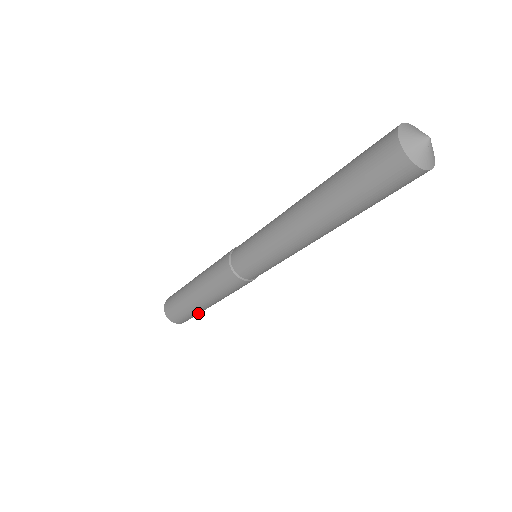
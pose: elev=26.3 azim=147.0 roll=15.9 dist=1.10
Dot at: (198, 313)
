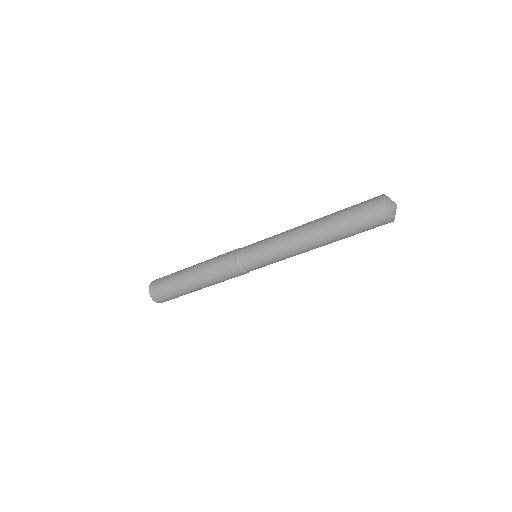
Dot at: occluded
